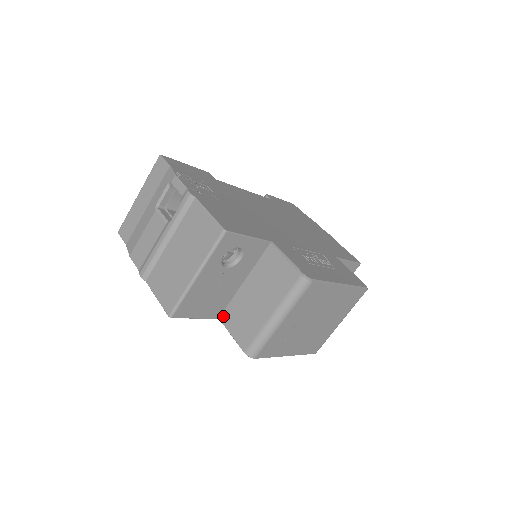
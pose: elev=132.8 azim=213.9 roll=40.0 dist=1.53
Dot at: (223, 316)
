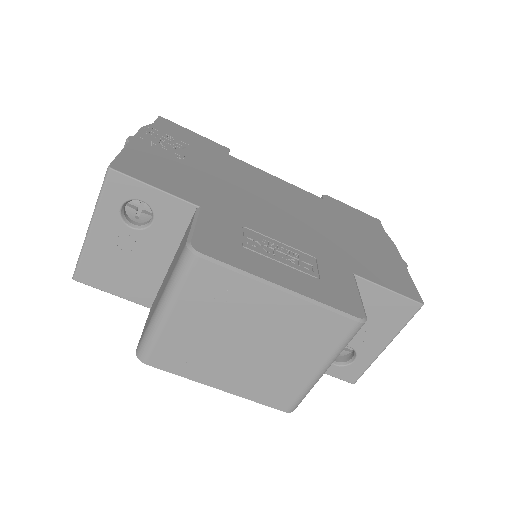
Dot at: (152, 305)
